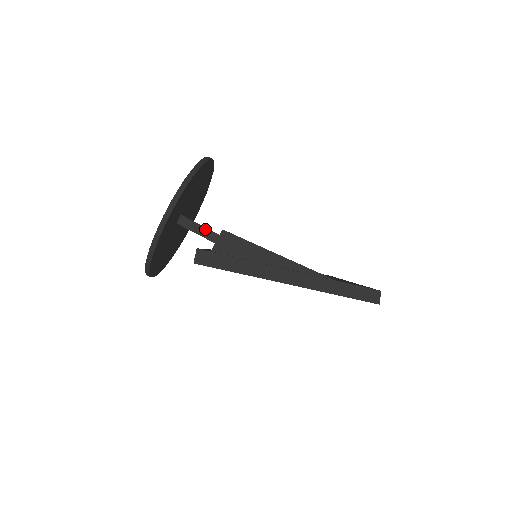
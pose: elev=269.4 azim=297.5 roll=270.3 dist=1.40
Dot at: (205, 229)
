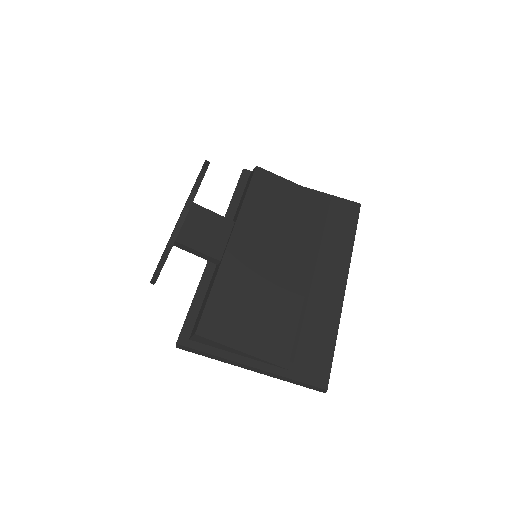
Dot at: (199, 253)
